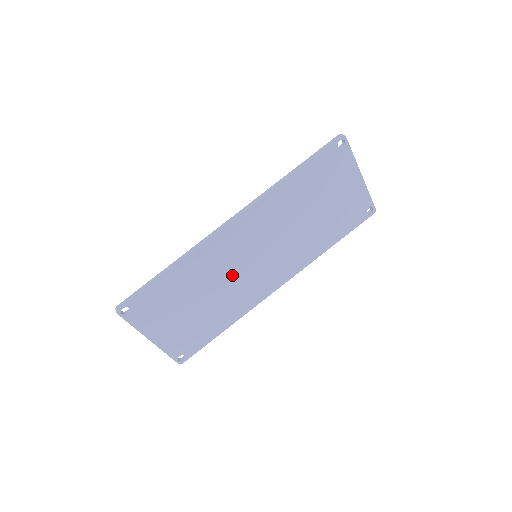
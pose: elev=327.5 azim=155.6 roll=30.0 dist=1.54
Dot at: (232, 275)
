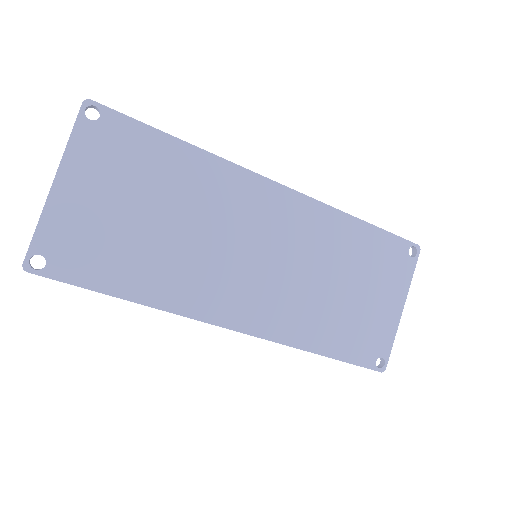
Dot at: (218, 239)
